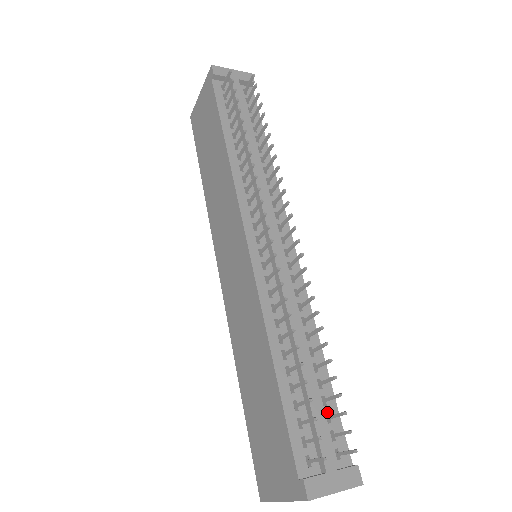
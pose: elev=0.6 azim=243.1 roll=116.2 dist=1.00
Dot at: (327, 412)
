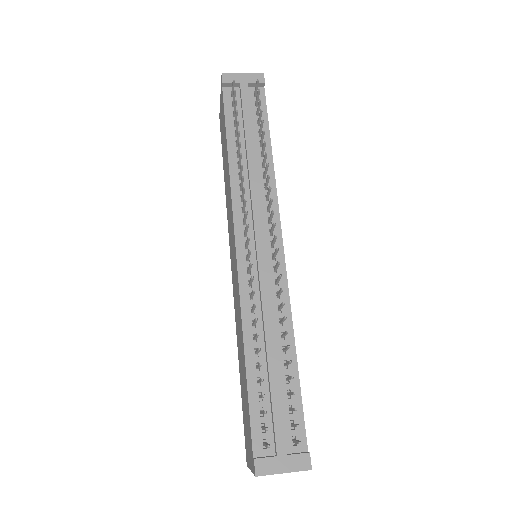
Dot at: (290, 404)
